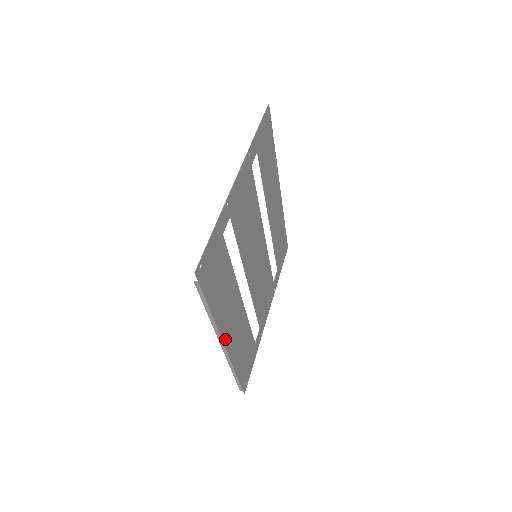
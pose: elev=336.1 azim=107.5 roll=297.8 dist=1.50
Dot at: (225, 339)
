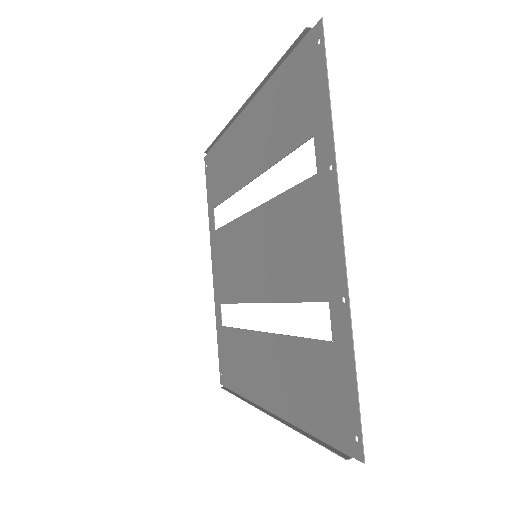
Dot at: (270, 405)
